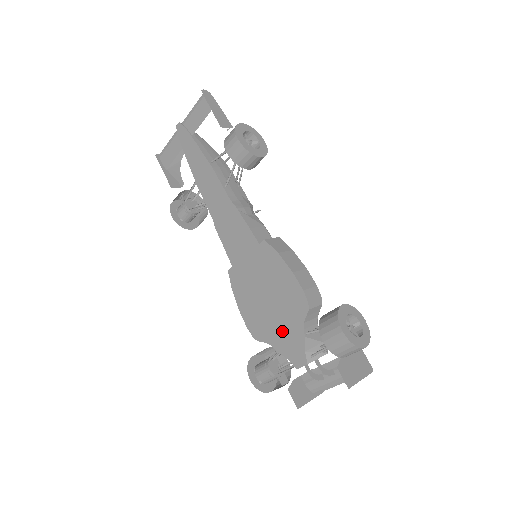
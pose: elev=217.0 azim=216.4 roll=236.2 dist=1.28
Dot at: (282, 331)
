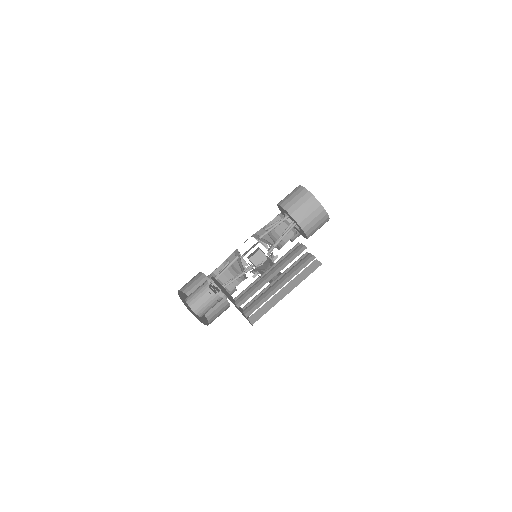
Dot at: occluded
